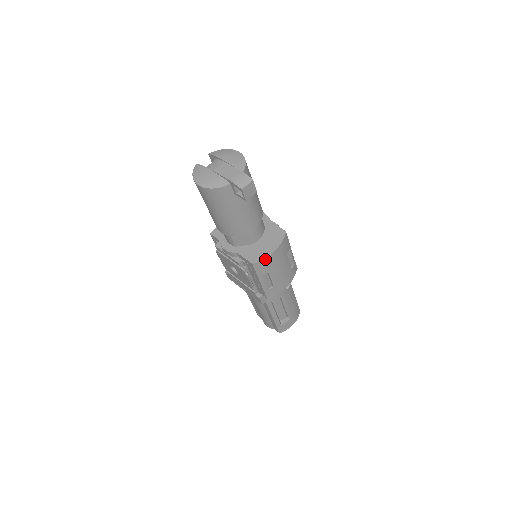
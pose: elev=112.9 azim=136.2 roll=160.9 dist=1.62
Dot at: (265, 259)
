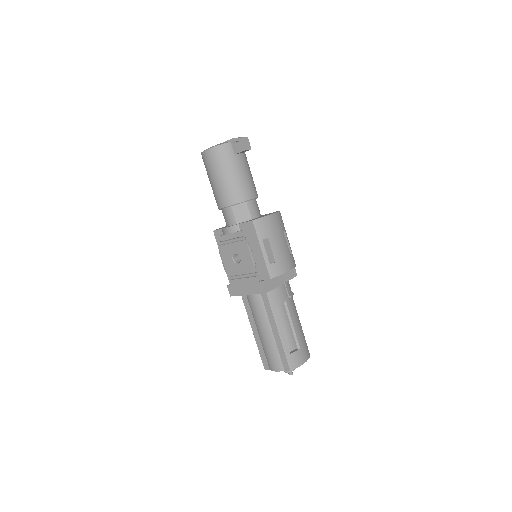
Dot at: (264, 218)
